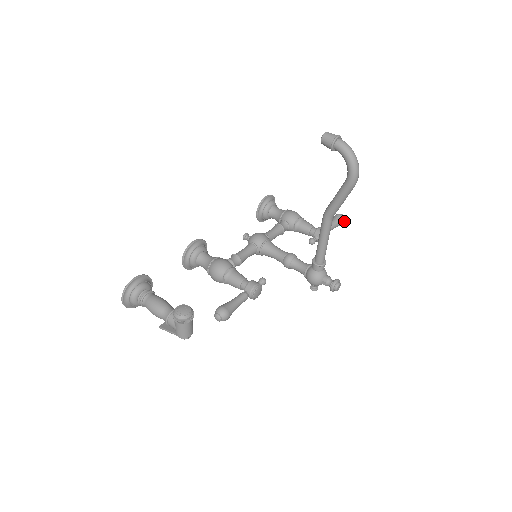
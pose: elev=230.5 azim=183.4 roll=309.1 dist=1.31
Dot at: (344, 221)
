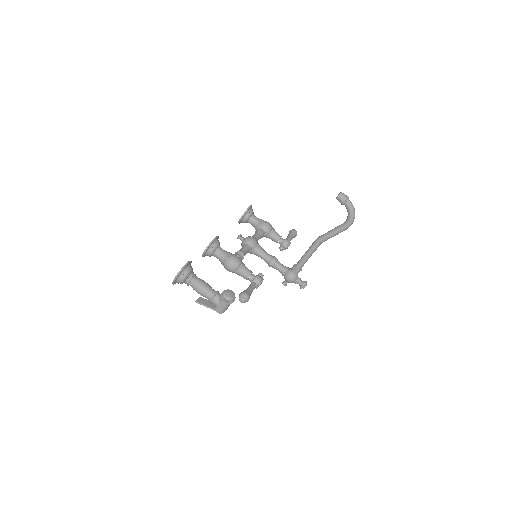
Dot at: occluded
